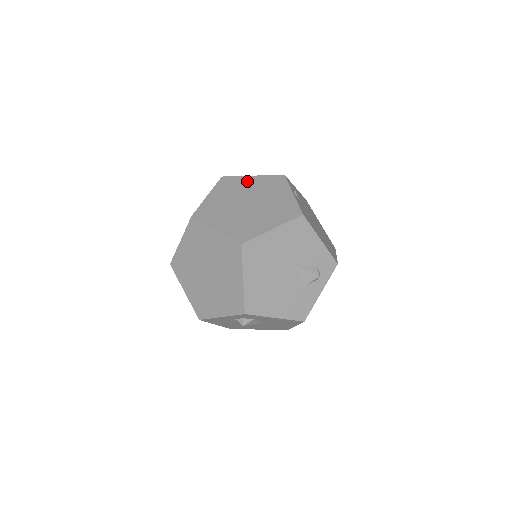
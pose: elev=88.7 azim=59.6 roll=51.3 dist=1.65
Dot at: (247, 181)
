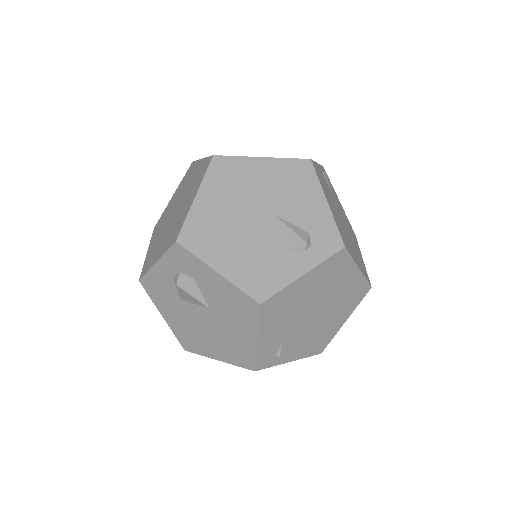
Dot at: occluded
